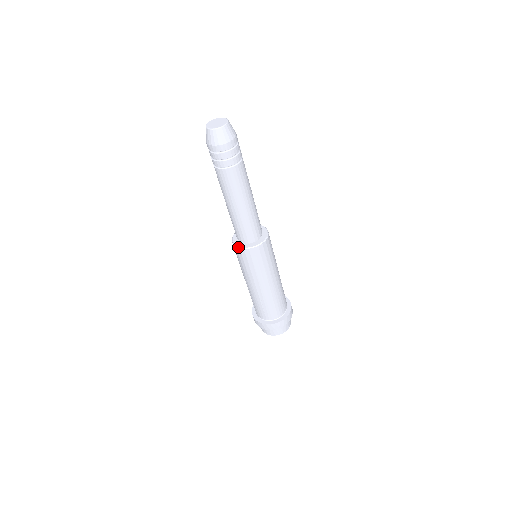
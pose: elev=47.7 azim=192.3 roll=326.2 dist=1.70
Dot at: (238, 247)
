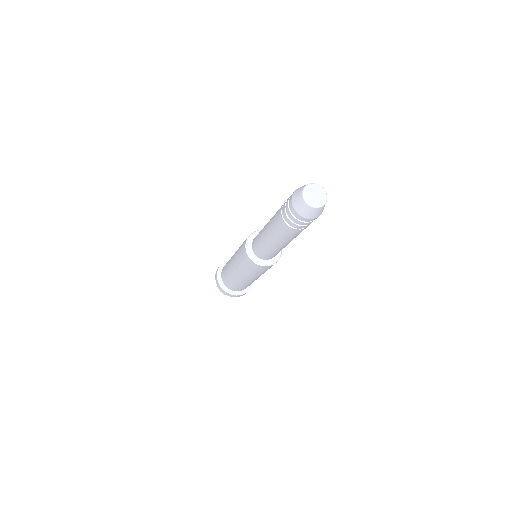
Dot at: (258, 264)
